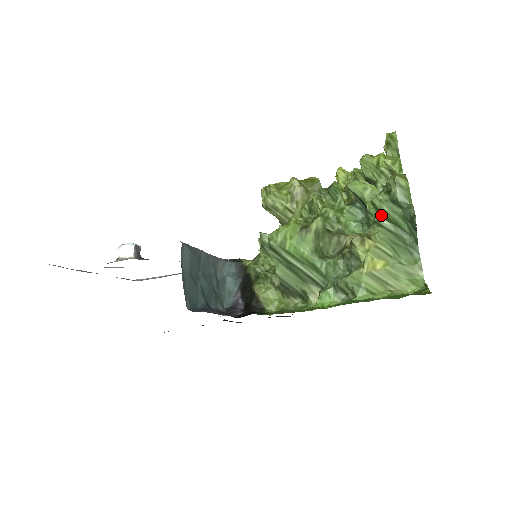
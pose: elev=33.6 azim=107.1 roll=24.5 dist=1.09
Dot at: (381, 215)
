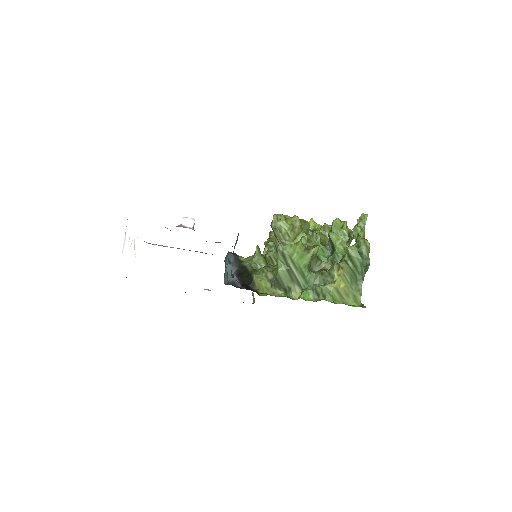
Dot at: (349, 258)
